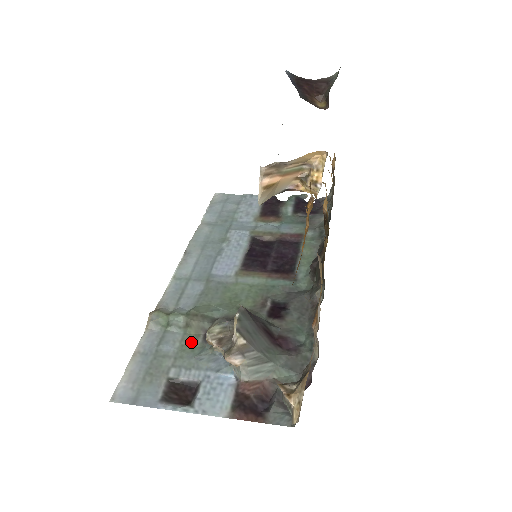
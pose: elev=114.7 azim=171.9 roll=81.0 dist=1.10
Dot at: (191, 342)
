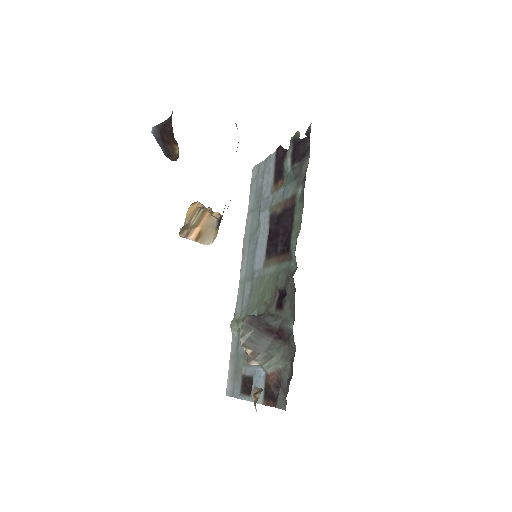
Dot at: occluded
